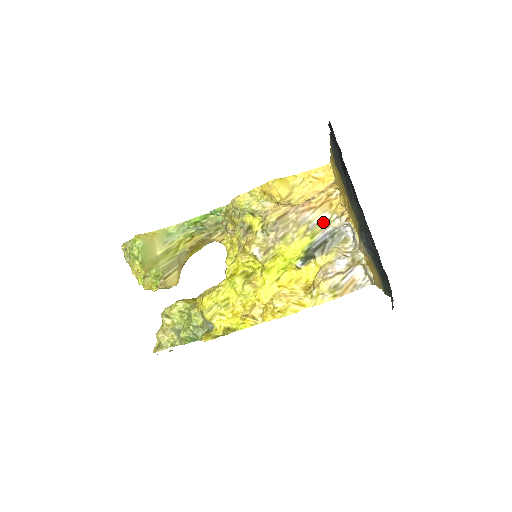
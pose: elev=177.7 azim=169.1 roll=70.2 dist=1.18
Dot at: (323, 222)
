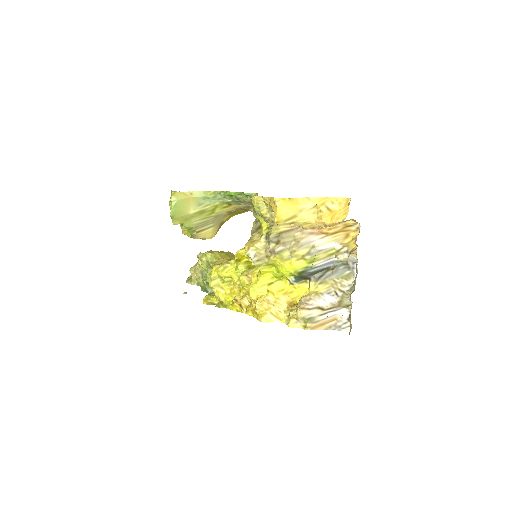
Dot at: (331, 250)
